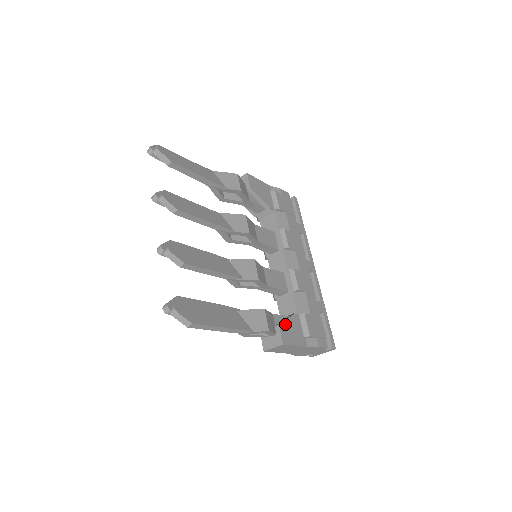
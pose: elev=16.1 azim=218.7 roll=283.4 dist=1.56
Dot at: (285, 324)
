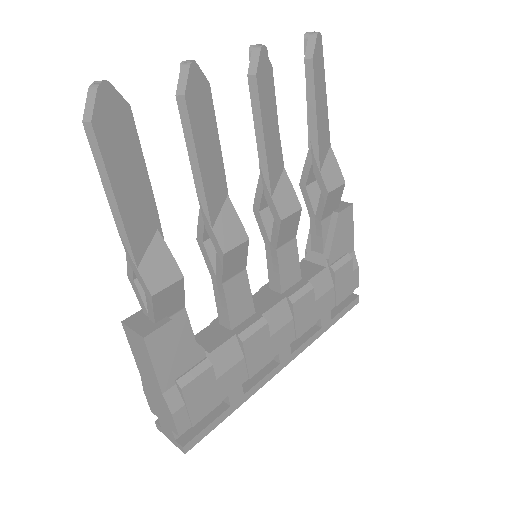
Dot at: (179, 332)
